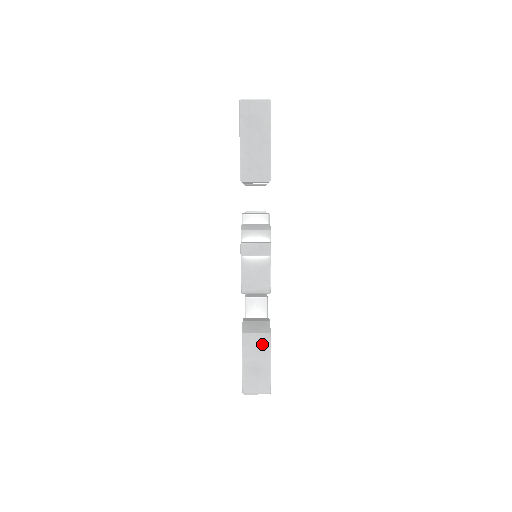
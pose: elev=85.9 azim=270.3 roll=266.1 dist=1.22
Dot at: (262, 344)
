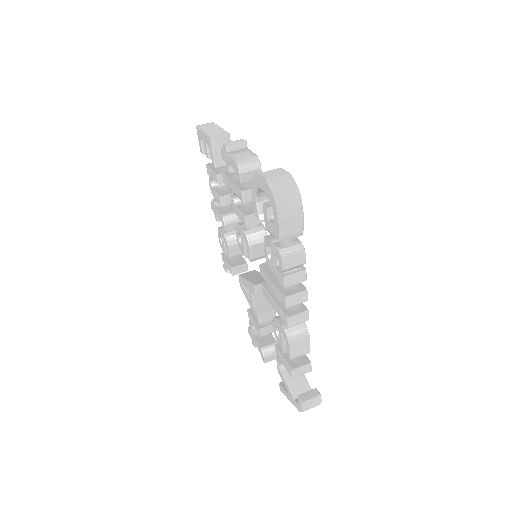
Dot at: occluded
